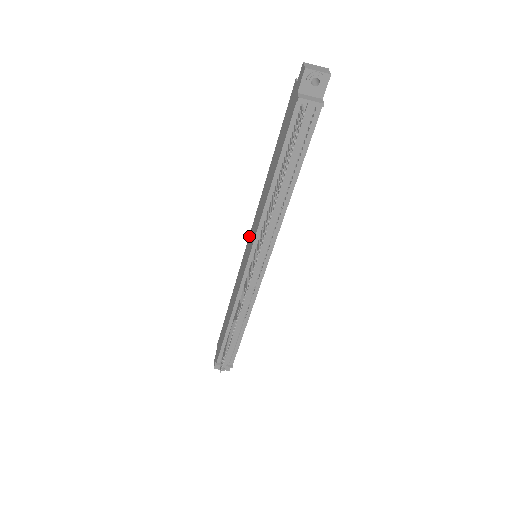
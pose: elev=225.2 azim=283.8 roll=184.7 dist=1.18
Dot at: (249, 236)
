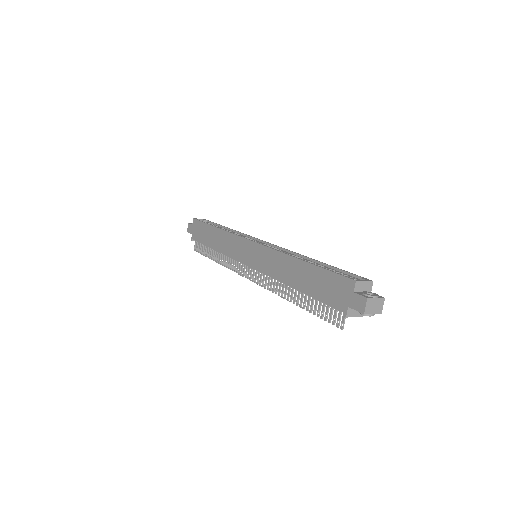
Dot at: (256, 244)
